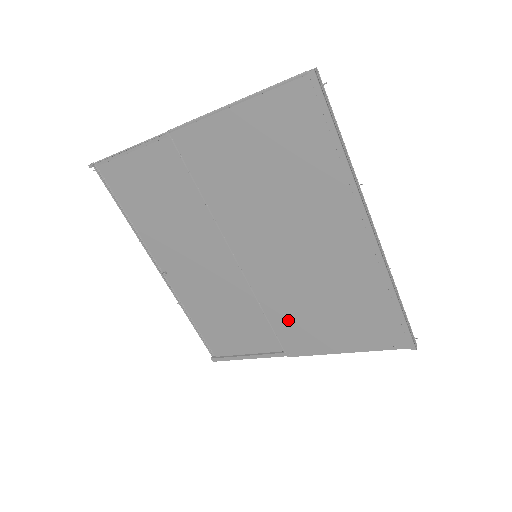
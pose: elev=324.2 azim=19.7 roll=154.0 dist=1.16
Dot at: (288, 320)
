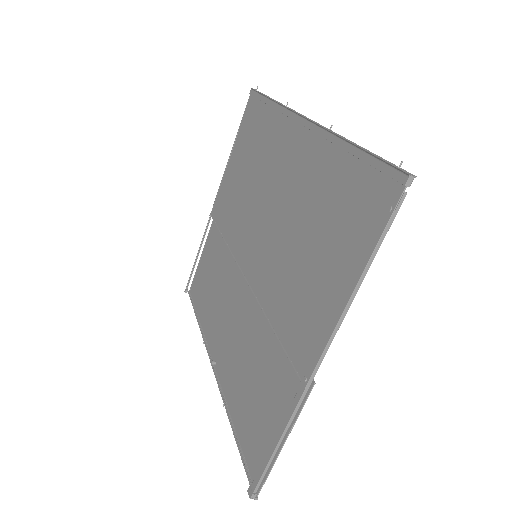
Dot at: (288, 309)
